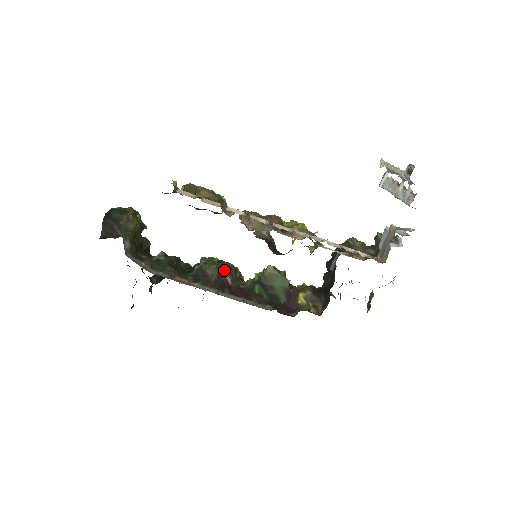
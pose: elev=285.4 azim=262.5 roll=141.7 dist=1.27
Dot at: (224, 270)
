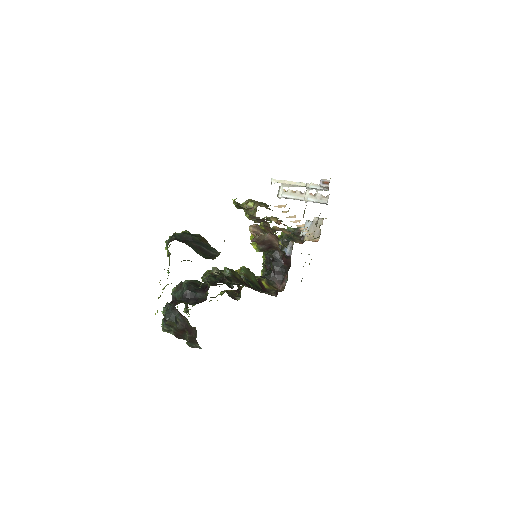
Dot at: occluded
